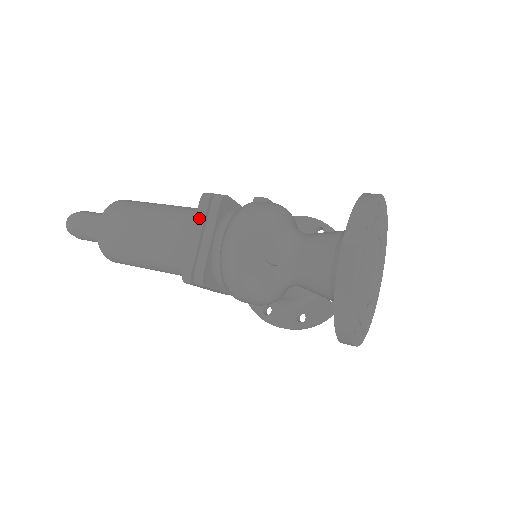
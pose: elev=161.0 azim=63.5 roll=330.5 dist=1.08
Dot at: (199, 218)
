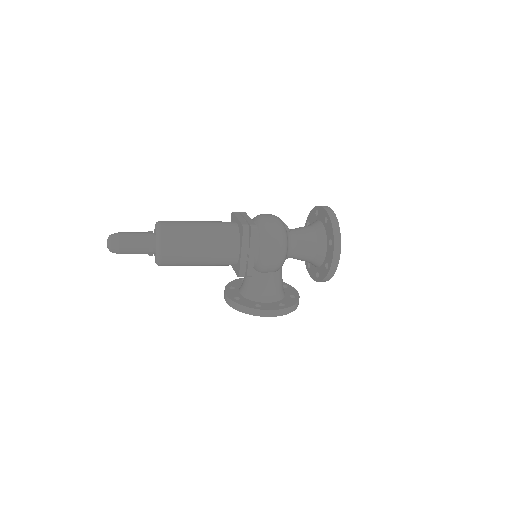
Dot at: (237, 215)
